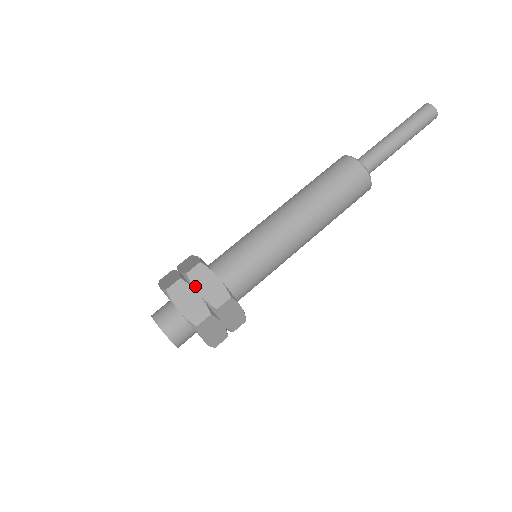
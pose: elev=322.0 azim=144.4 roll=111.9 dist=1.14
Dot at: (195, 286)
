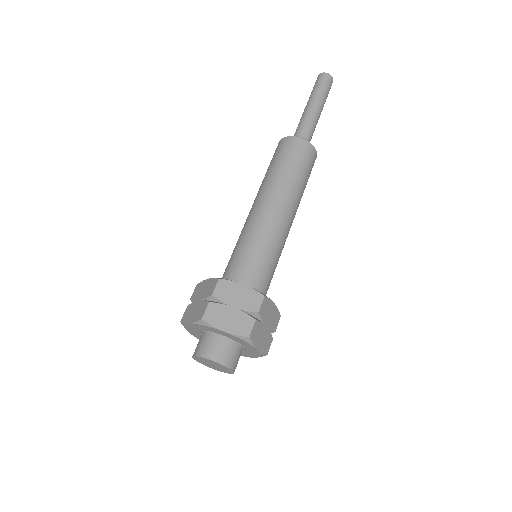
Dot at: (227, 302)
